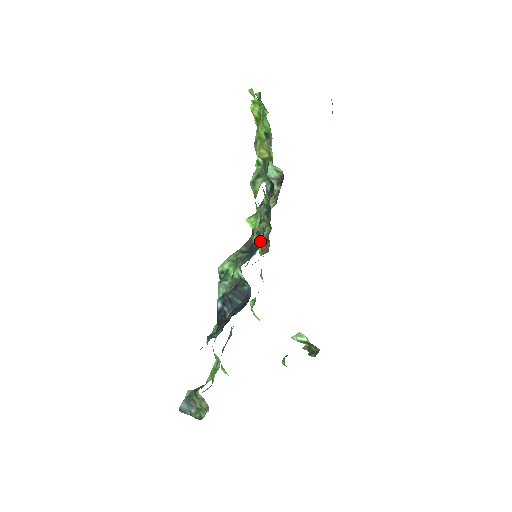
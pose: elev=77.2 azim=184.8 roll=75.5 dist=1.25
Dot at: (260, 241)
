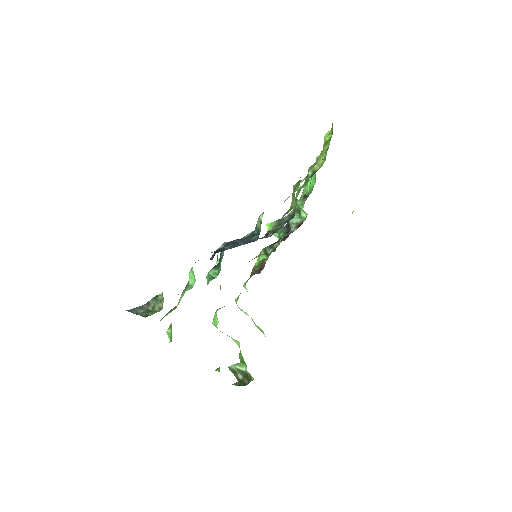
Dot at: occluded
